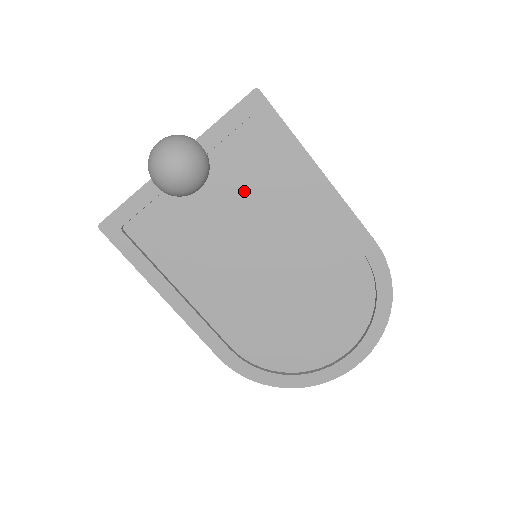
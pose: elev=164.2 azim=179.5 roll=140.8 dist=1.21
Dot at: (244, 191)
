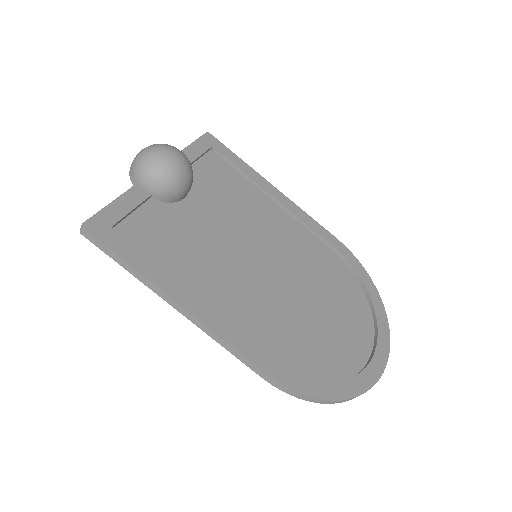
Dot at: (224, 202)
